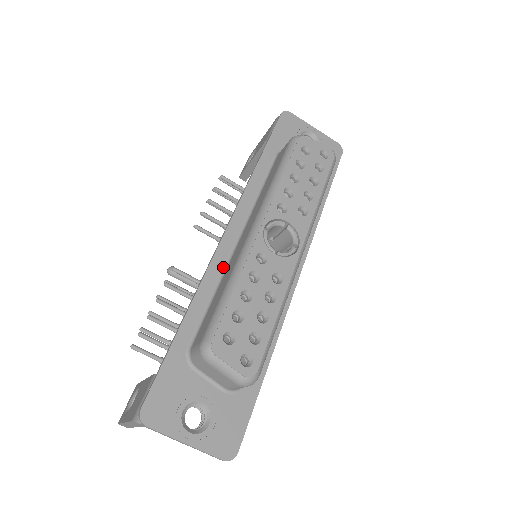
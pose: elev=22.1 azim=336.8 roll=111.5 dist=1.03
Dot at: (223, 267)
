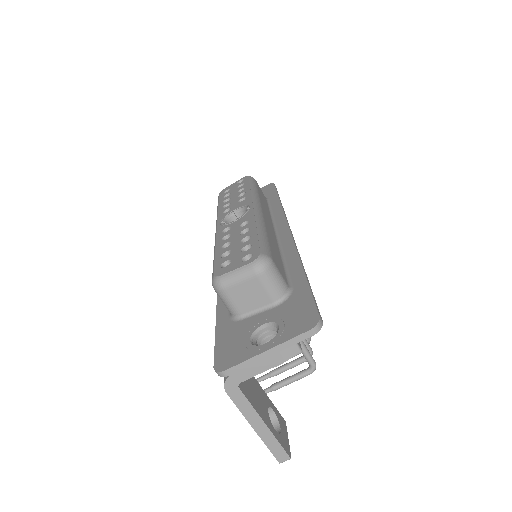
Dot at: occluded
